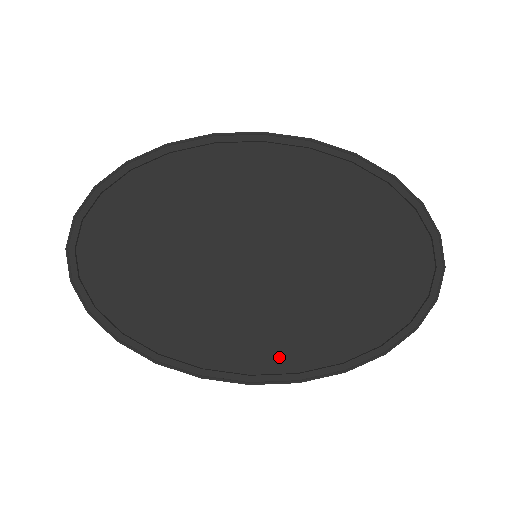
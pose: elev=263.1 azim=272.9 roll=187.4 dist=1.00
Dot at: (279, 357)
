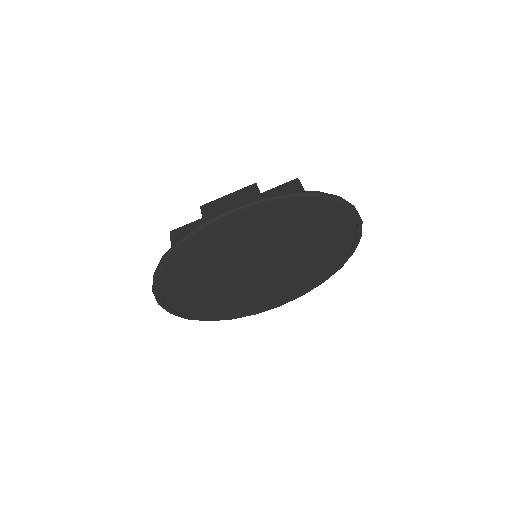
Dot at: (289, 292)
